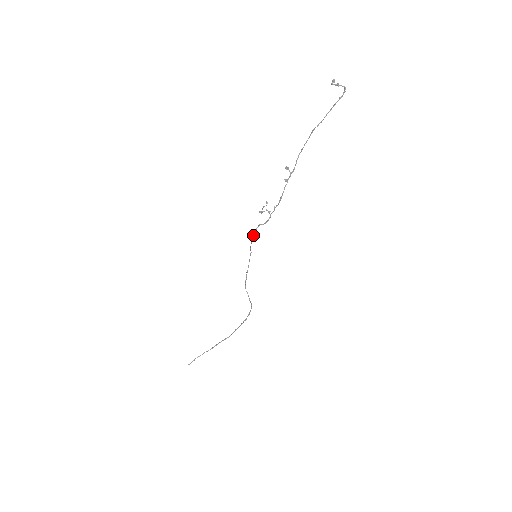
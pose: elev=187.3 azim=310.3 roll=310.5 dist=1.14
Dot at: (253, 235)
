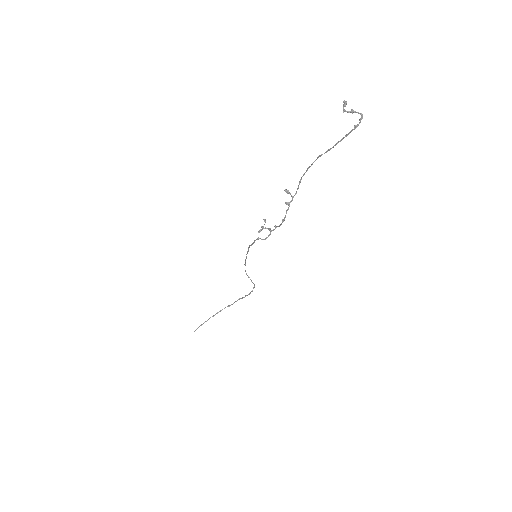
Dot at: (251, 244)
